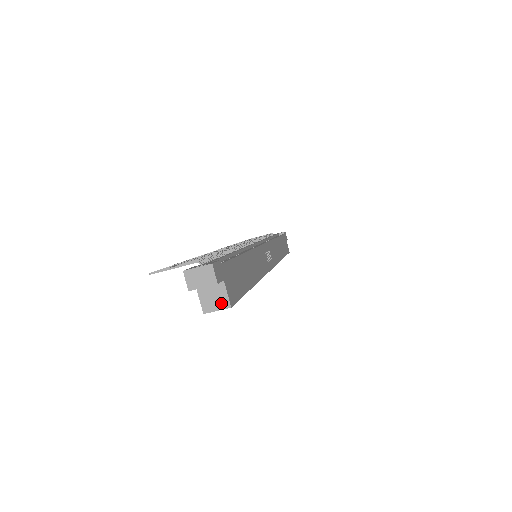
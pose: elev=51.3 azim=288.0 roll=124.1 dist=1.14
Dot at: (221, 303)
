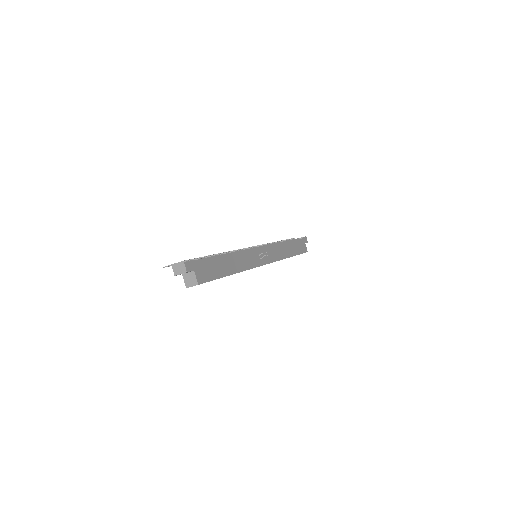
Dot at: (194, 282)
